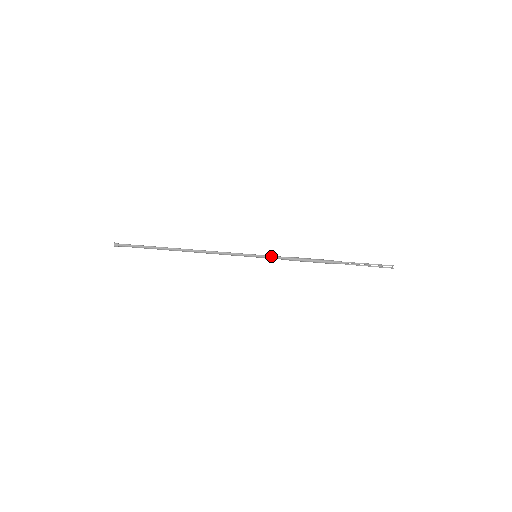
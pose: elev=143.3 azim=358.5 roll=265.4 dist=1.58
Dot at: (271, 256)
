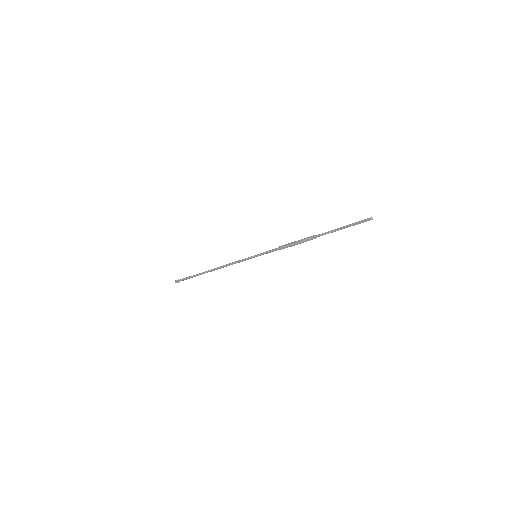
Dot at: (265, 253)
